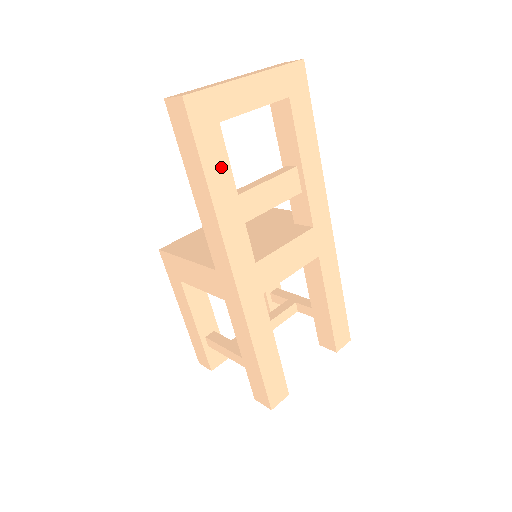
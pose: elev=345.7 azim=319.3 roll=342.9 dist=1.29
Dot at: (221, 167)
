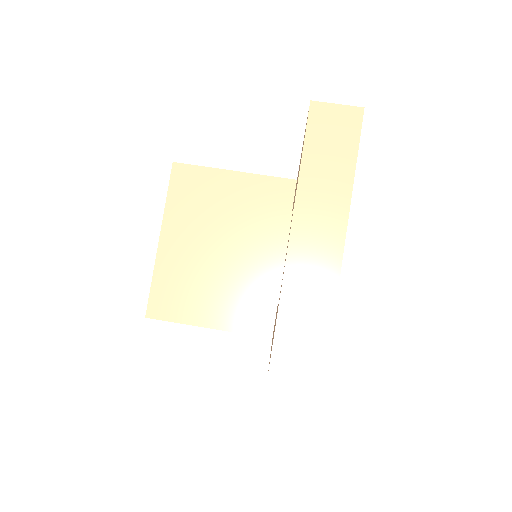
Dot at: occluded
